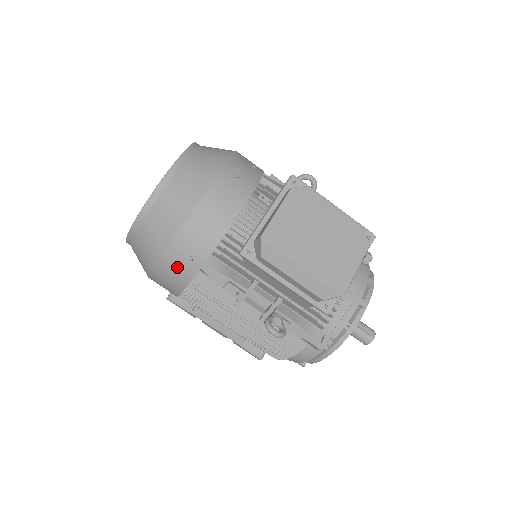
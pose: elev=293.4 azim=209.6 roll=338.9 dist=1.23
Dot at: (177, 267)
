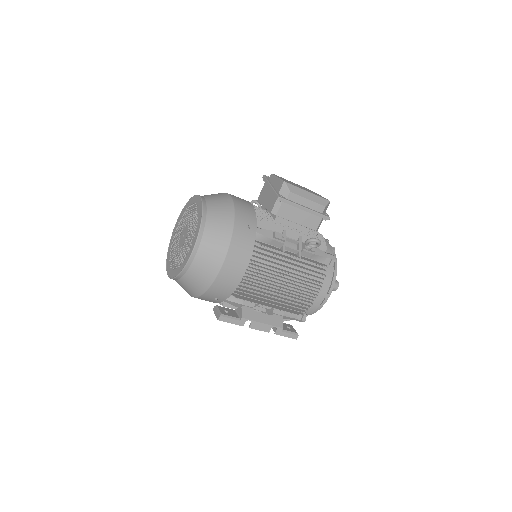
Dot at: (243, 236)
